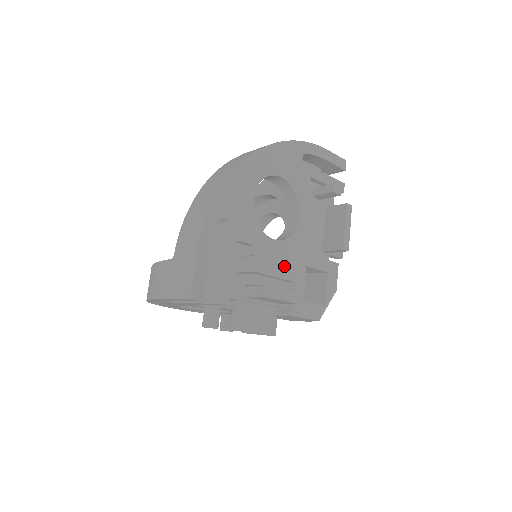
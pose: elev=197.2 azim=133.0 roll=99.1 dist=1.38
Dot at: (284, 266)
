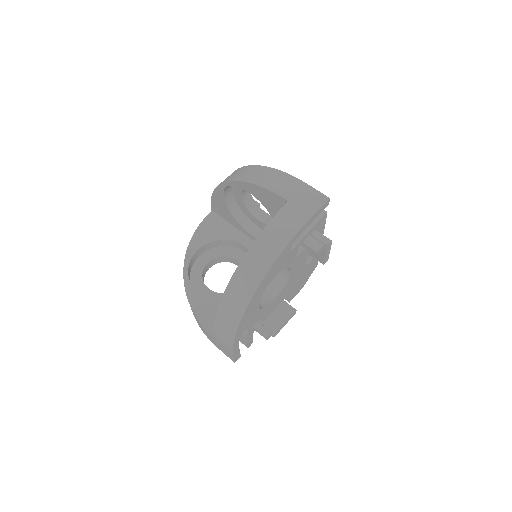
Dot at: occluded
